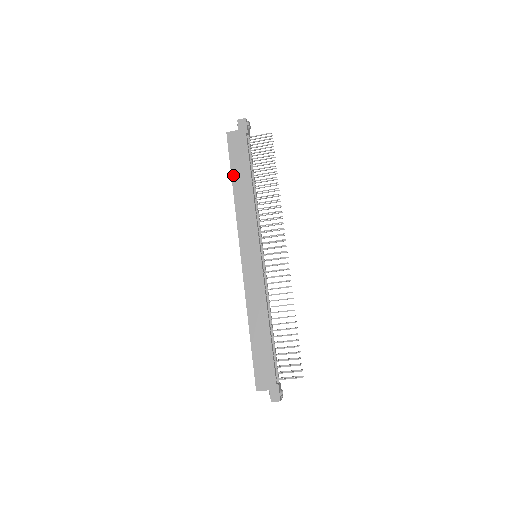
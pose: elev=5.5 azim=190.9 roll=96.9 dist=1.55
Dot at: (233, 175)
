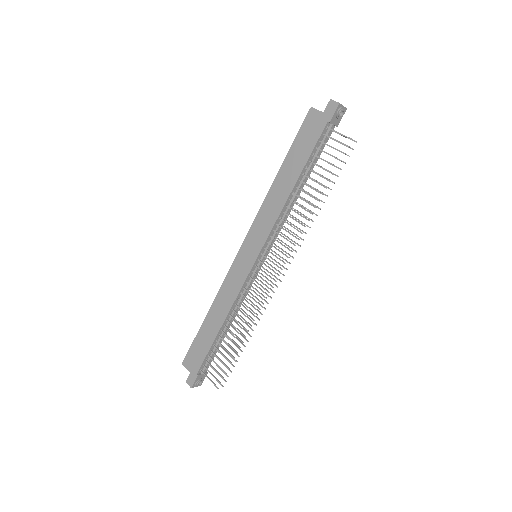
Dot at: (286, 160)
